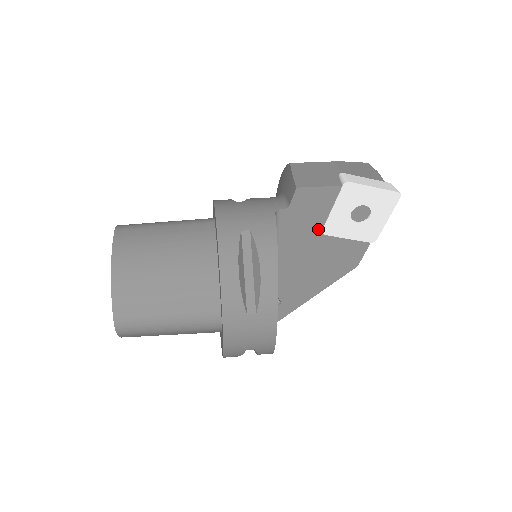
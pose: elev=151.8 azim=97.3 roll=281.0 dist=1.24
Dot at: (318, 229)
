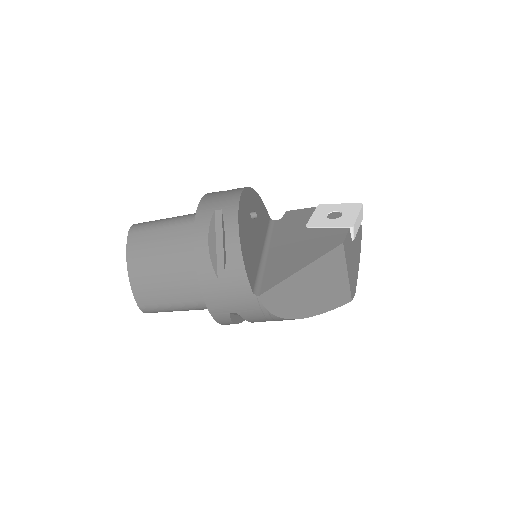
Dot at: (303, 226)
